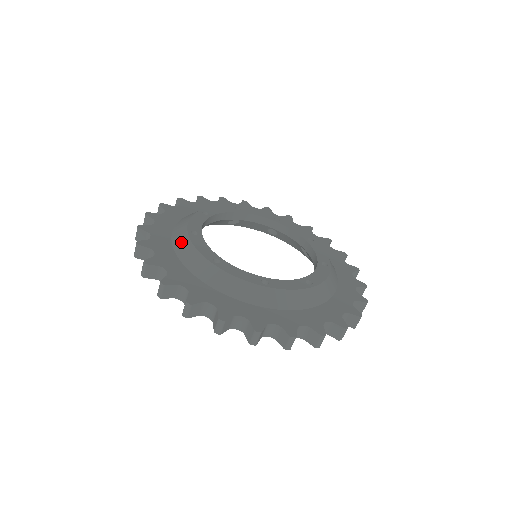
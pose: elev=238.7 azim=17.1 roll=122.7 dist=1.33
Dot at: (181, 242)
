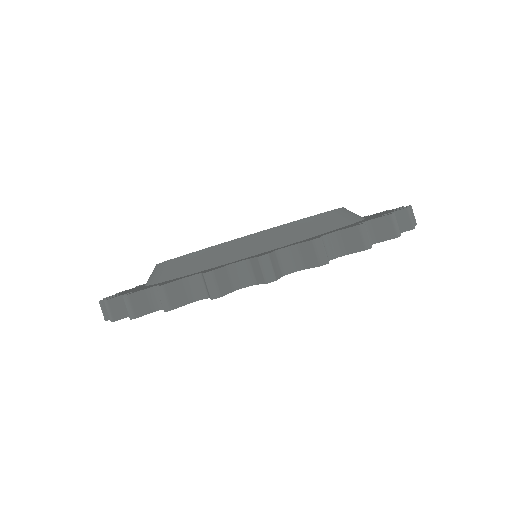
Dot at: (151, 274)
